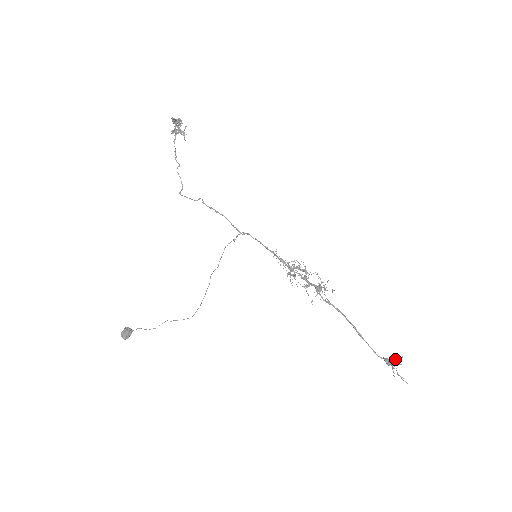
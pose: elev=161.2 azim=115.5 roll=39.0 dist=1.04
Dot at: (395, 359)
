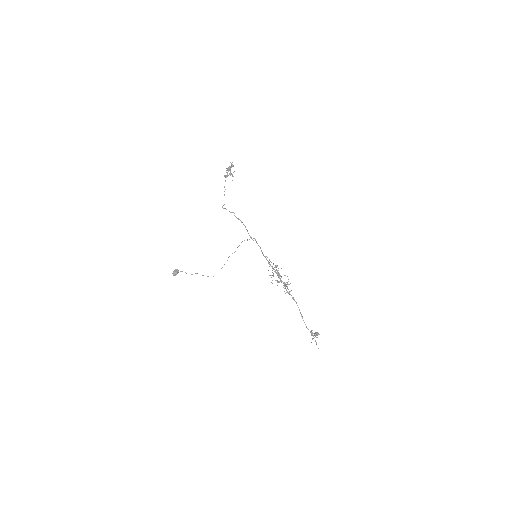
Dot at: (315, 334)
